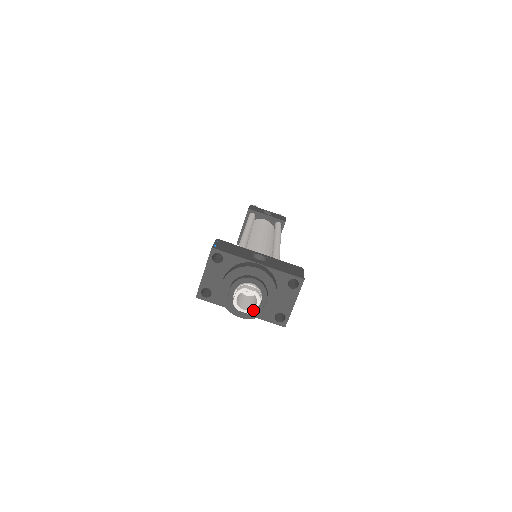
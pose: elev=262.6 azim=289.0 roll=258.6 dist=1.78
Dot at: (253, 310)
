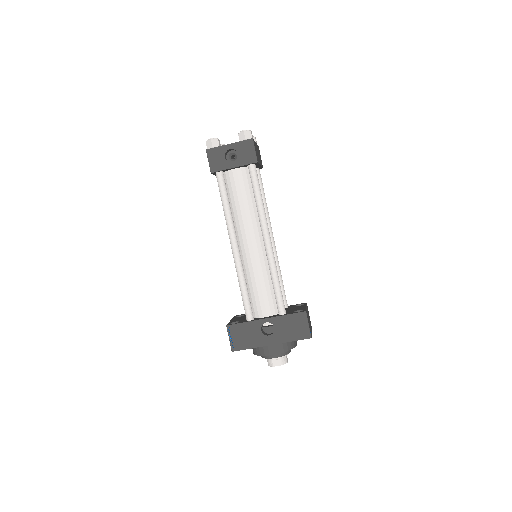
Dot at: occluded
